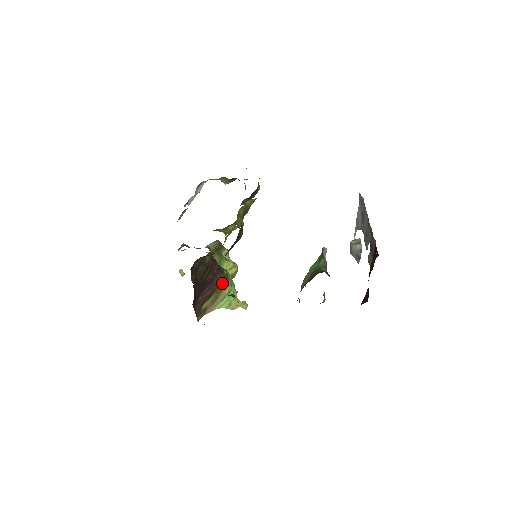
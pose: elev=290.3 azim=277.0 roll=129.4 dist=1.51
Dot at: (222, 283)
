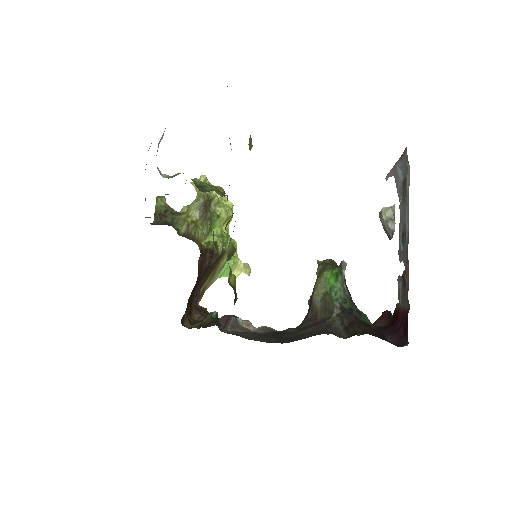
Dot at: (218, 260)
